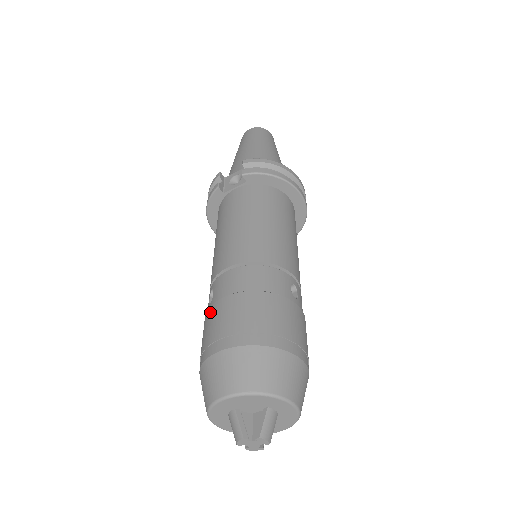
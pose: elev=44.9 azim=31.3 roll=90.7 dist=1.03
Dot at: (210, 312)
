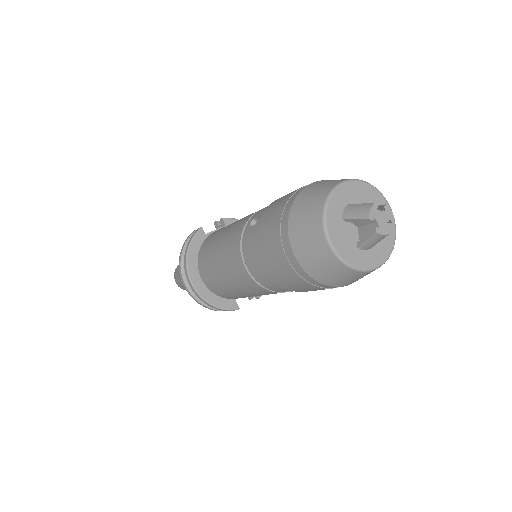
Dot at: (268, 208)
